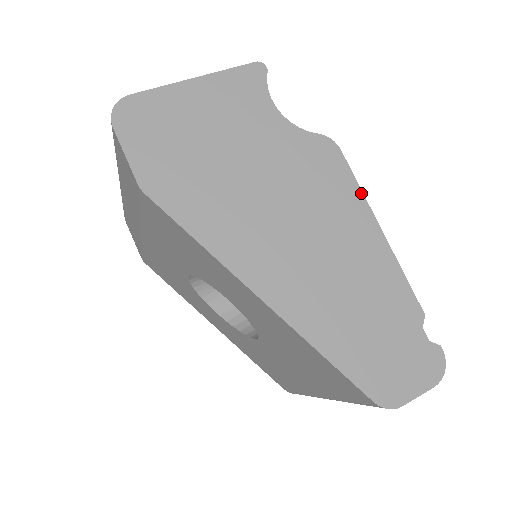
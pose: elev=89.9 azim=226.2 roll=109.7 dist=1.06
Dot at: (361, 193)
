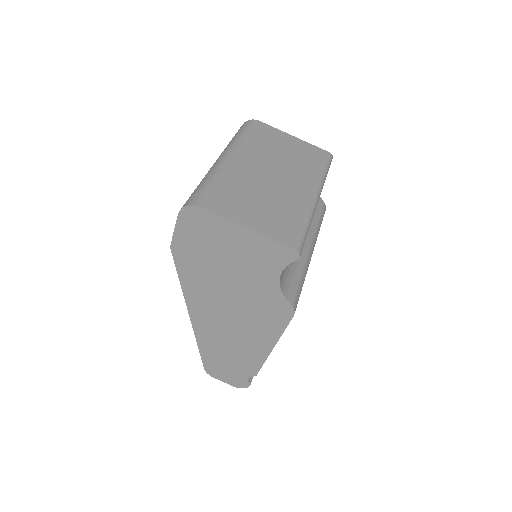
Dot at: (281, 334)
